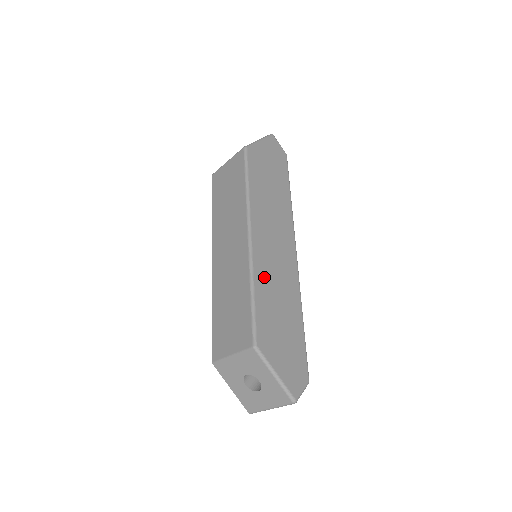
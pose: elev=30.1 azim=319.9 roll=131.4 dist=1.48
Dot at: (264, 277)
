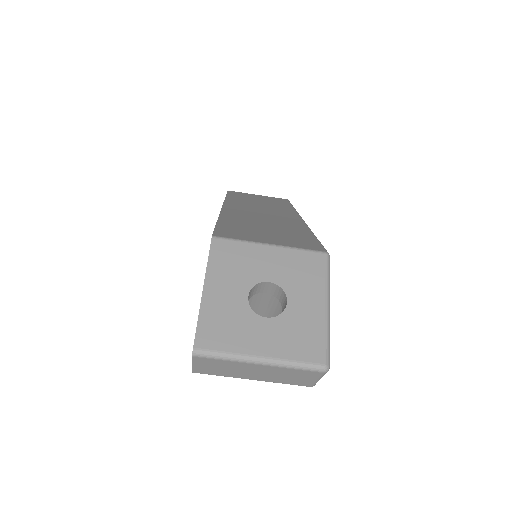
Dot at: occluded
